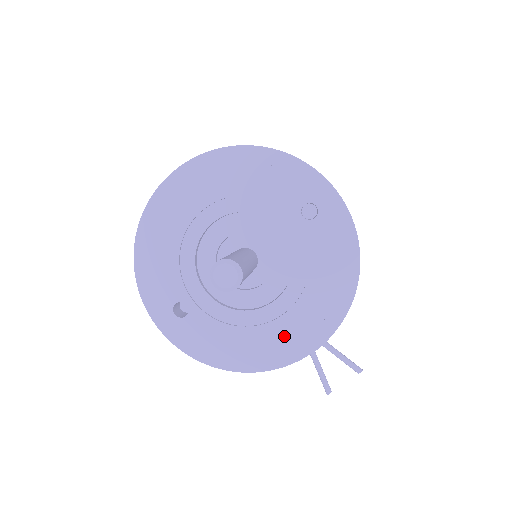
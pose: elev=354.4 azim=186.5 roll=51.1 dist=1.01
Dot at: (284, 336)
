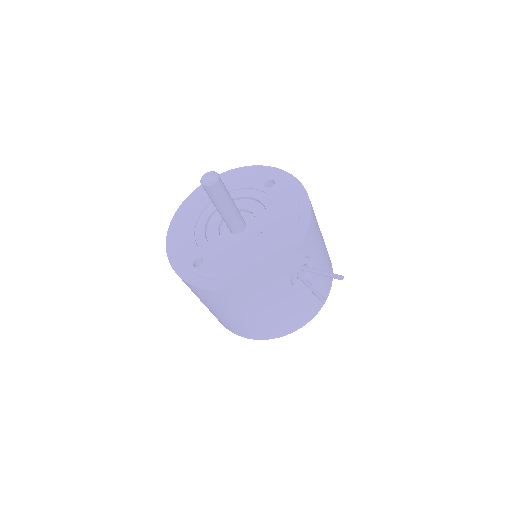
Dot at: (270, 252)
